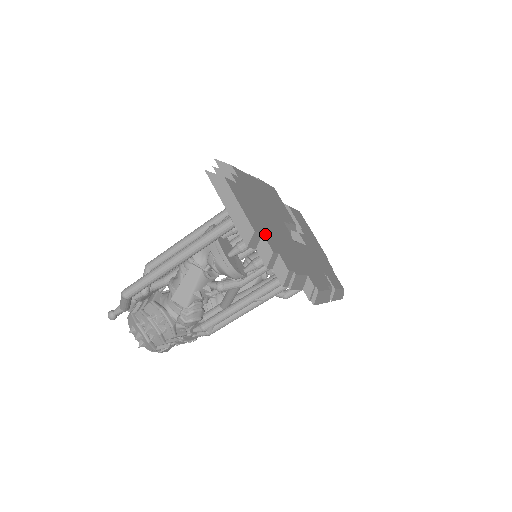
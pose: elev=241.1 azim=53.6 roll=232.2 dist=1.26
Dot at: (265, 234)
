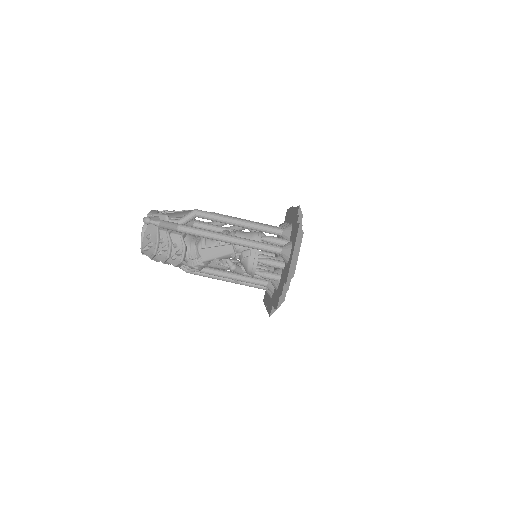
Dot at: occluded
